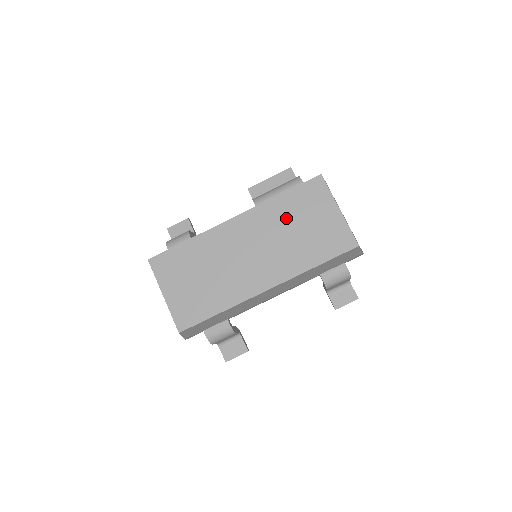
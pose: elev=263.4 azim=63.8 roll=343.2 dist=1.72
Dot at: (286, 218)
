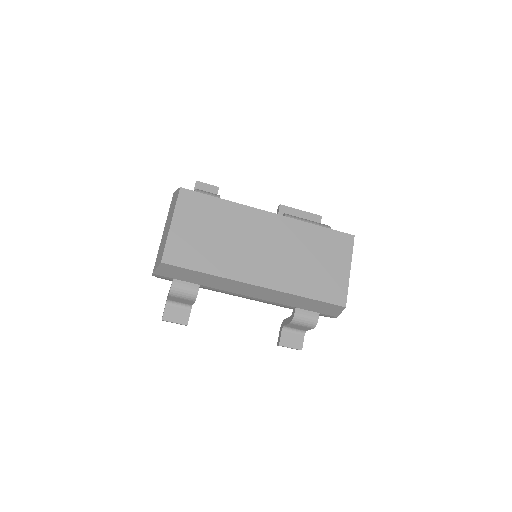
Dot at: (309, 245)
